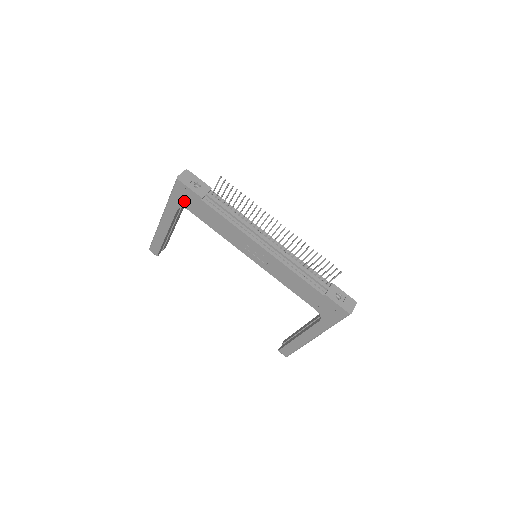
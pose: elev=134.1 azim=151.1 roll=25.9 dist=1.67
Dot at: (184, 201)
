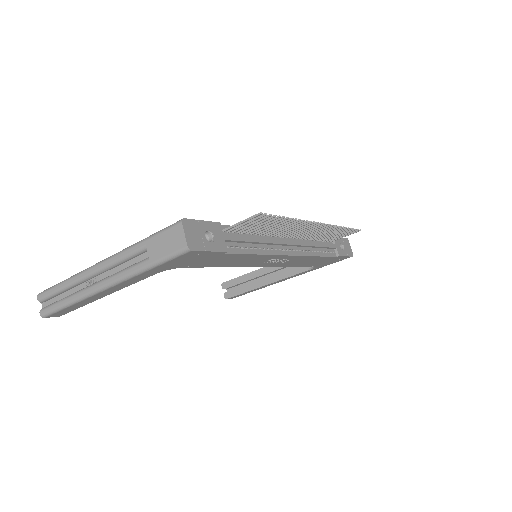
Dot at: (183, 264)
